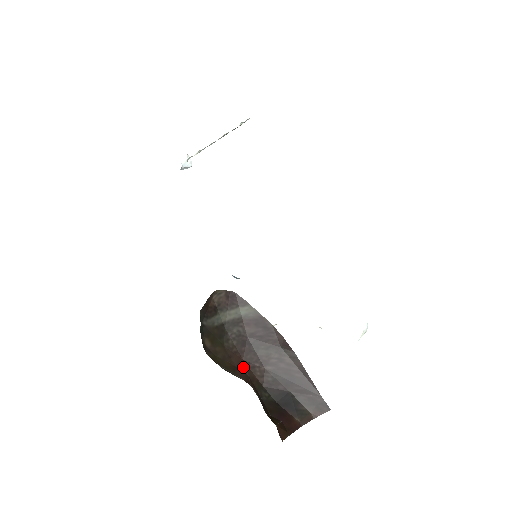
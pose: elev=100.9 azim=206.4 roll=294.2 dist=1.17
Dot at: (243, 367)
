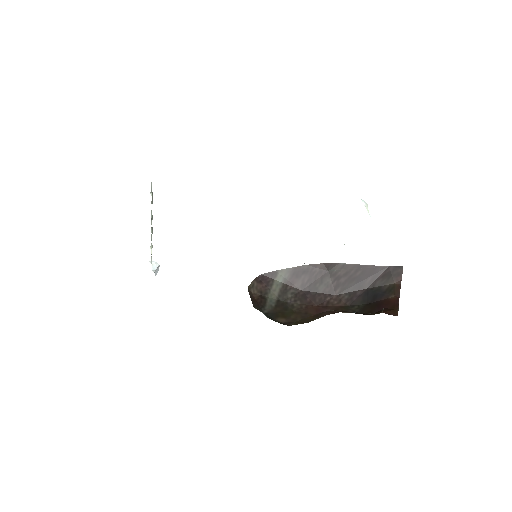
Dot at: (322, 310)
